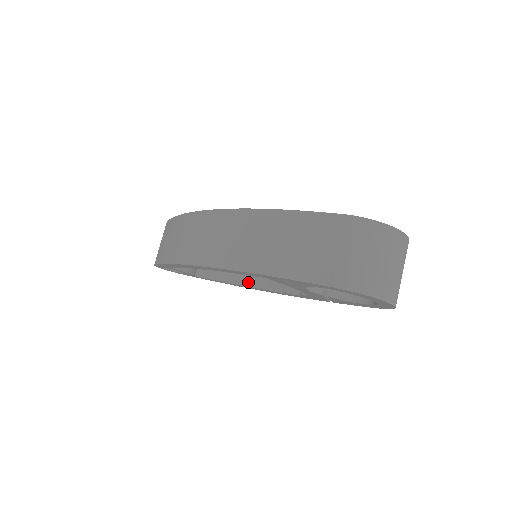
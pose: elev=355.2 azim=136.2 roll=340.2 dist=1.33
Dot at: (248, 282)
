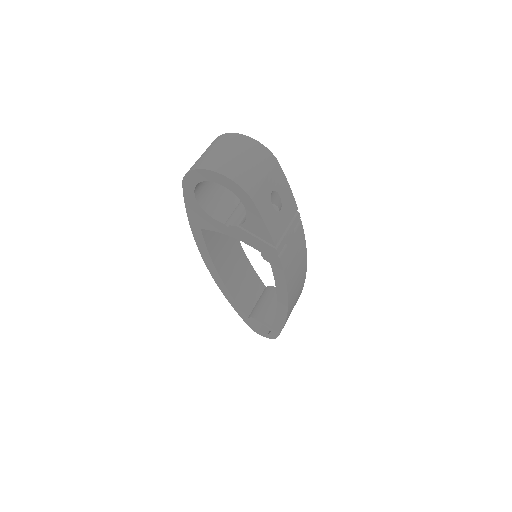
Dot at: occluded
